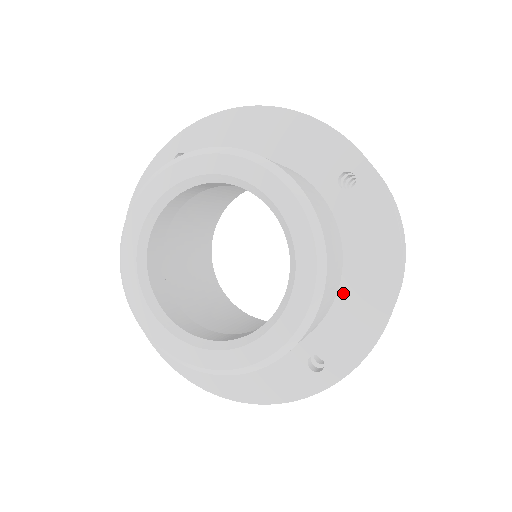
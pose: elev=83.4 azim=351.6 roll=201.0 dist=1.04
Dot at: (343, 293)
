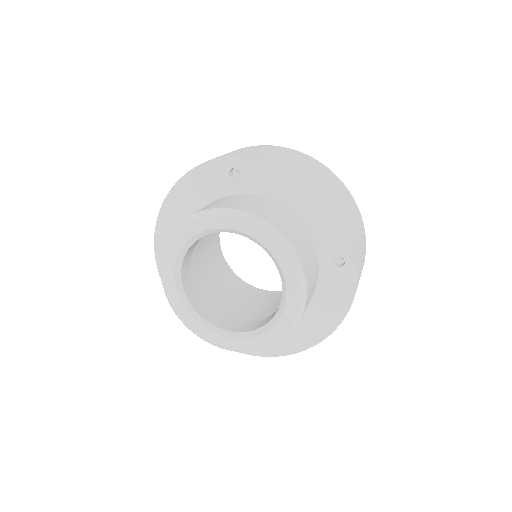
Dot at: occluded
